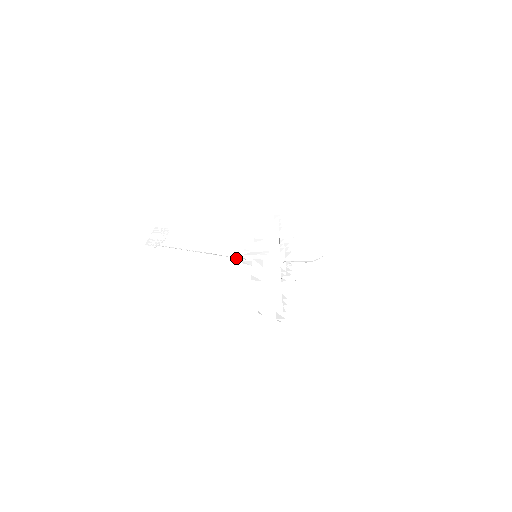
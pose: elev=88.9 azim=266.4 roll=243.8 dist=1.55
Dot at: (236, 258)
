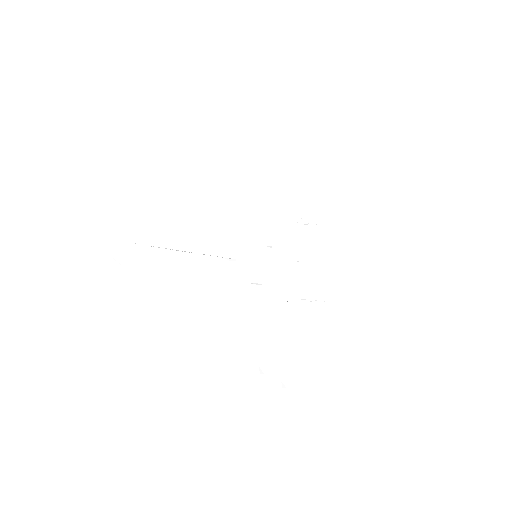
Dot at: occluded
